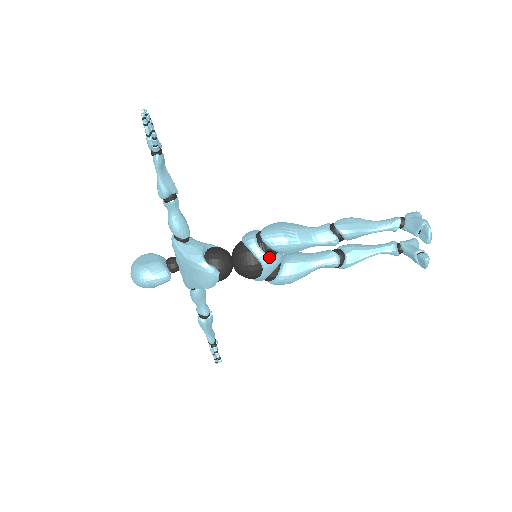
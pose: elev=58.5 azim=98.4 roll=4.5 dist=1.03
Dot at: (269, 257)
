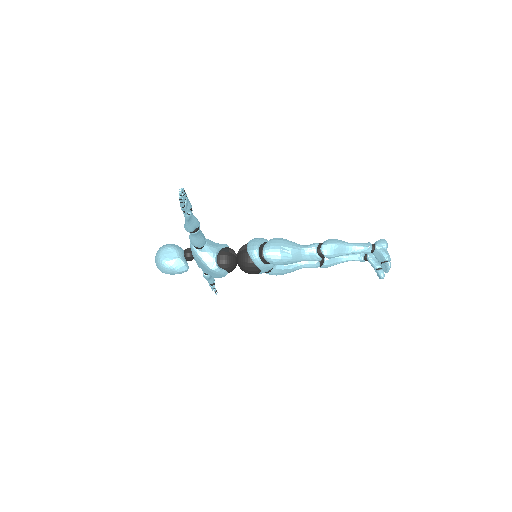
Dot at: (267, 266)
